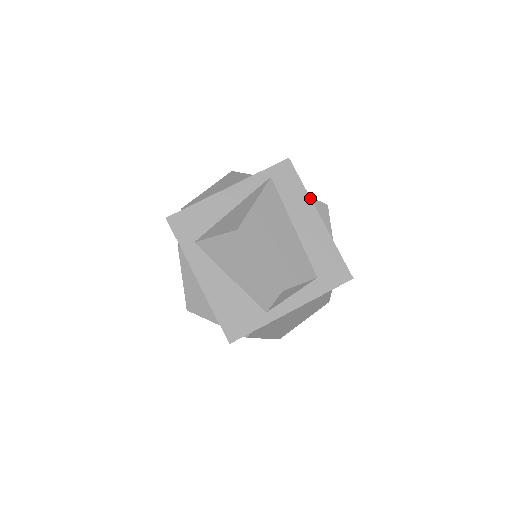
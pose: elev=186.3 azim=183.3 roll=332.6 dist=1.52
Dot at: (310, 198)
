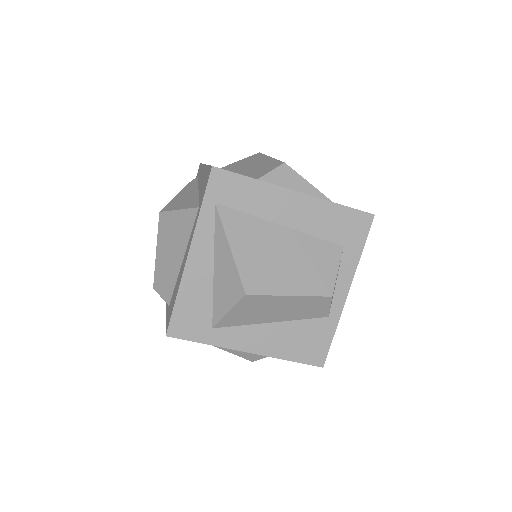
Dot at: (270, 184)
